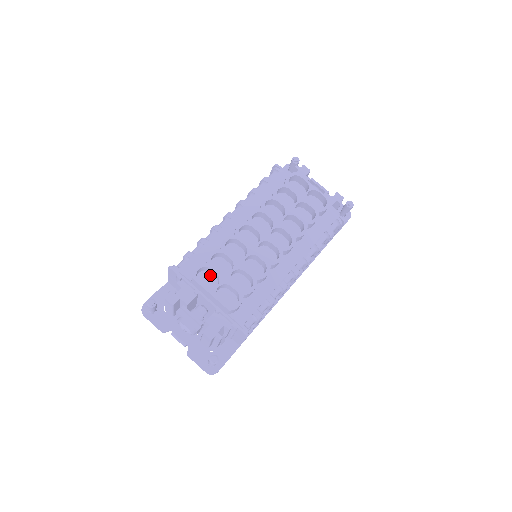
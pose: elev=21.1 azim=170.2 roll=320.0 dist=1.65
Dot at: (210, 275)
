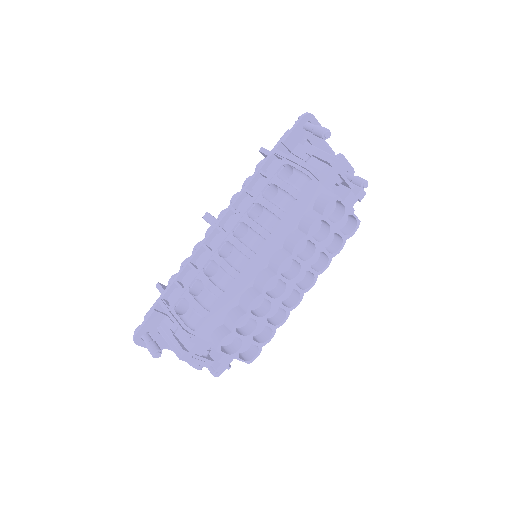
Dot at: occluded
